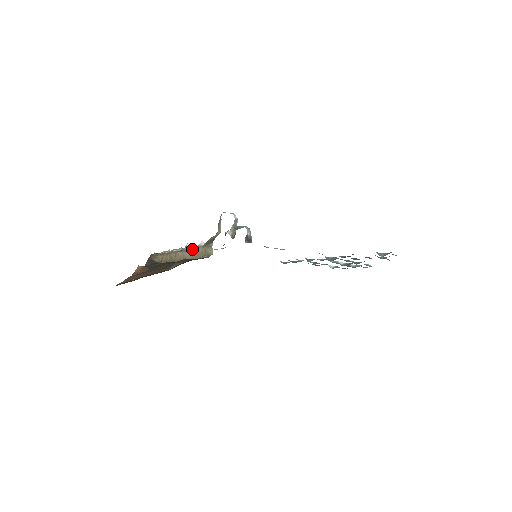
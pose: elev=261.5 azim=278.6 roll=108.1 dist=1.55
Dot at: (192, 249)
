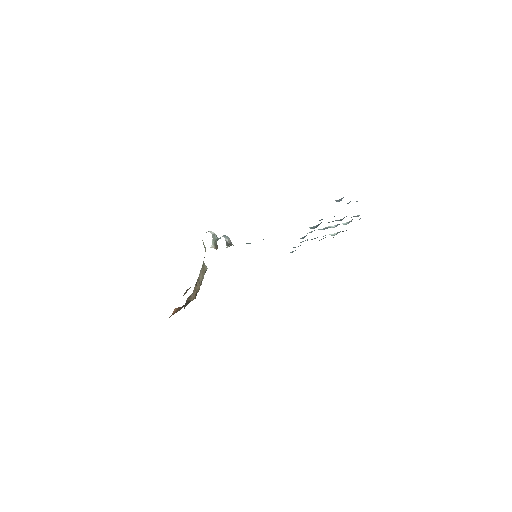
Dot at: (199, 275)
